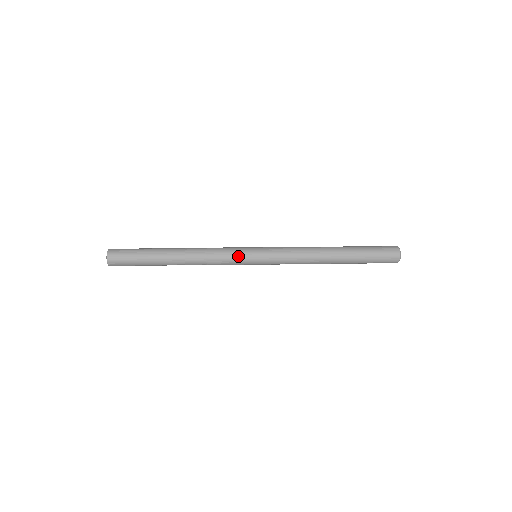
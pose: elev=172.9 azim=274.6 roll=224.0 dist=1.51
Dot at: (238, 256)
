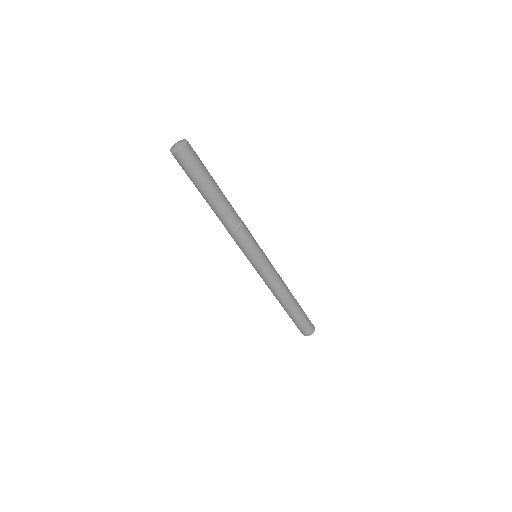
Dot at: occluded
